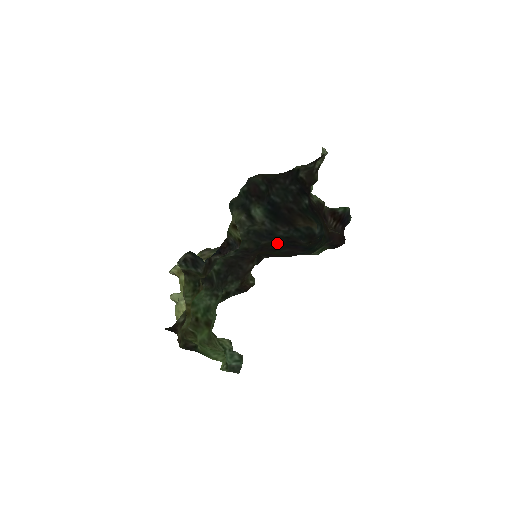
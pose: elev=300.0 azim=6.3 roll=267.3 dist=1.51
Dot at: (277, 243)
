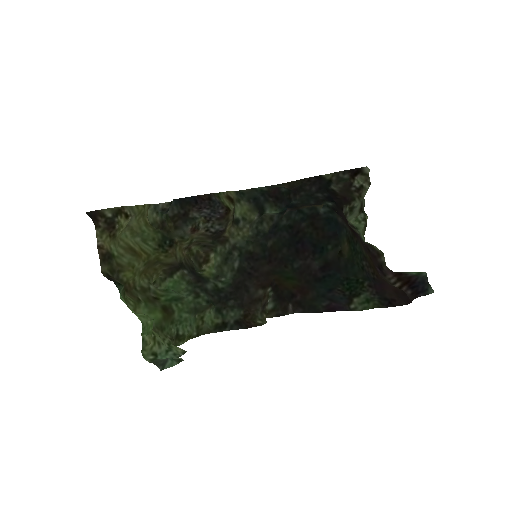
Dot at: (283, 243)
